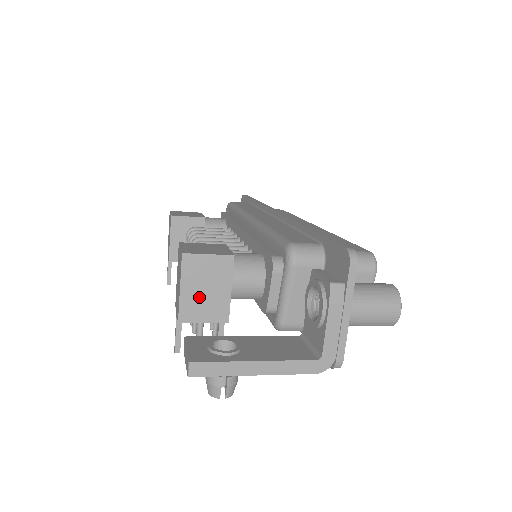
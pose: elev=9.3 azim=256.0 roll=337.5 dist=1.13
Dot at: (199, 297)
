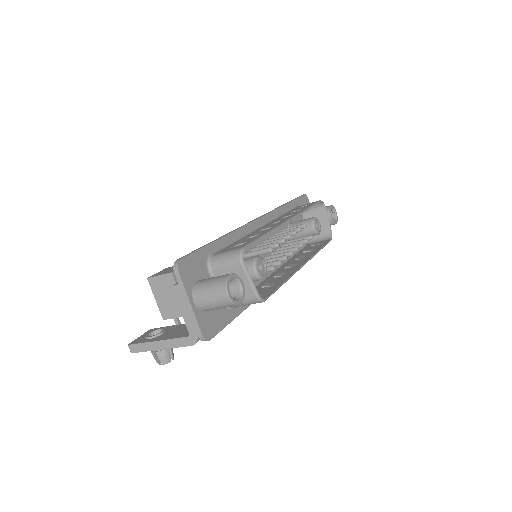
Dot at: (166, 302)
